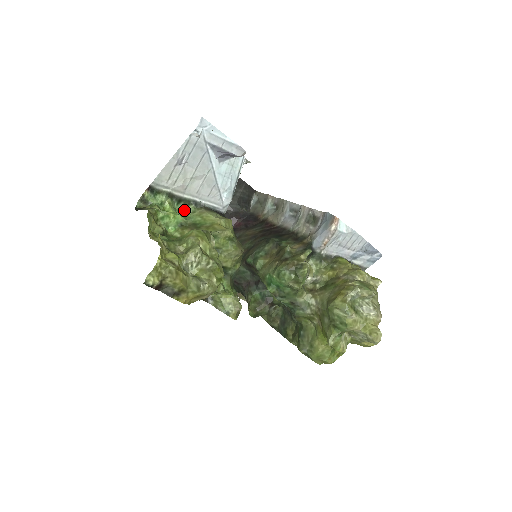
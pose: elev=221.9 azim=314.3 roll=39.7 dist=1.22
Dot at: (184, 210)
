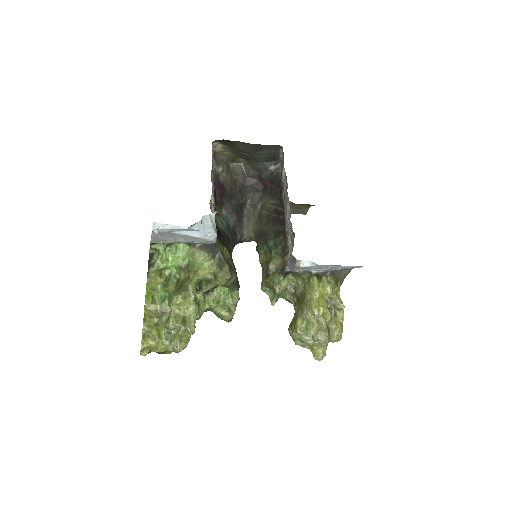
Dot at: (184, 245)
